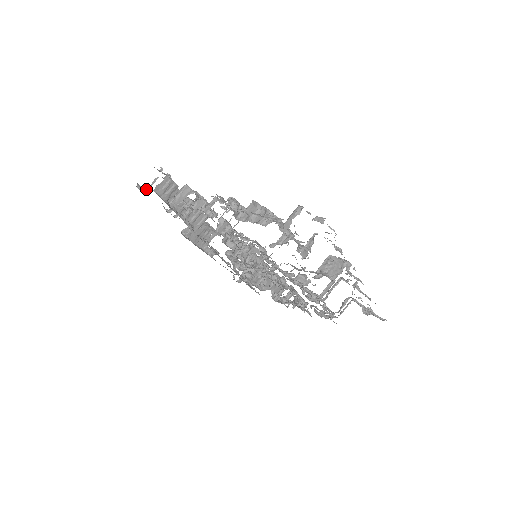
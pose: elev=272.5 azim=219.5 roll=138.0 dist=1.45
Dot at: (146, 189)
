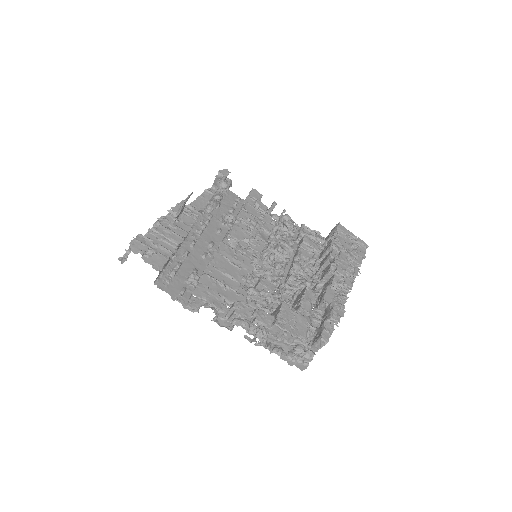
Dot at: (127, 253)
